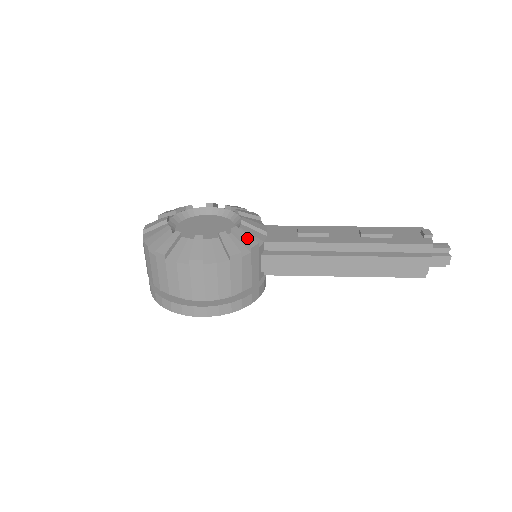
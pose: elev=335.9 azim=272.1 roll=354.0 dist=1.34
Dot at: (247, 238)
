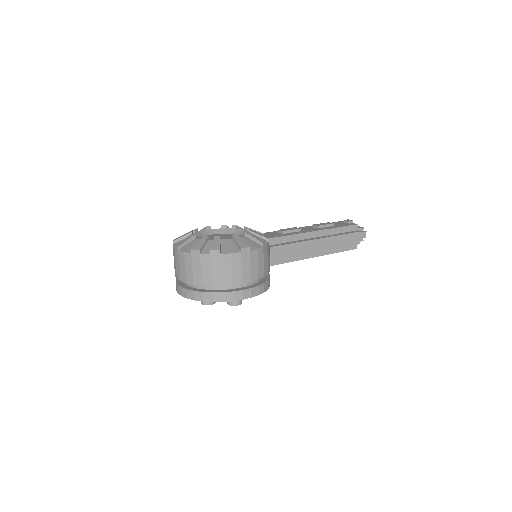
Dot at: (261, 234)
